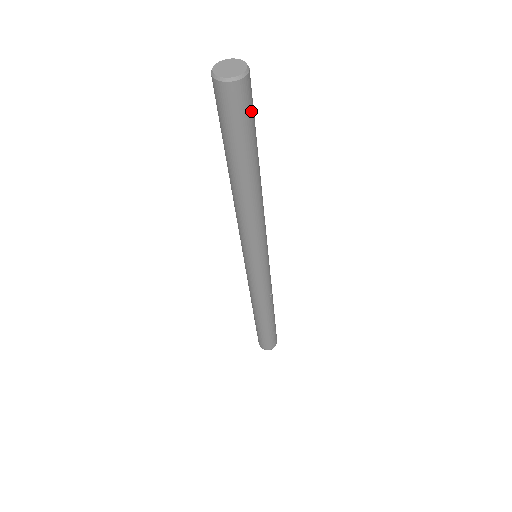
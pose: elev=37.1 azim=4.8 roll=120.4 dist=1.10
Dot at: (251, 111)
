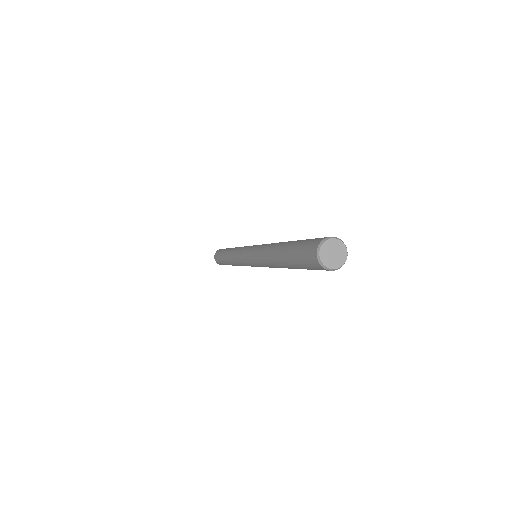
Dot at: occluded
